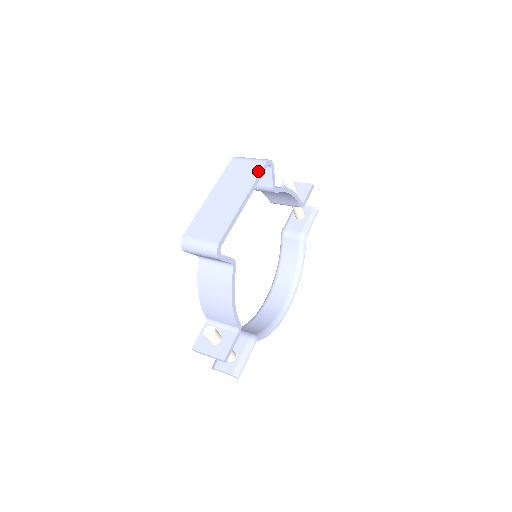
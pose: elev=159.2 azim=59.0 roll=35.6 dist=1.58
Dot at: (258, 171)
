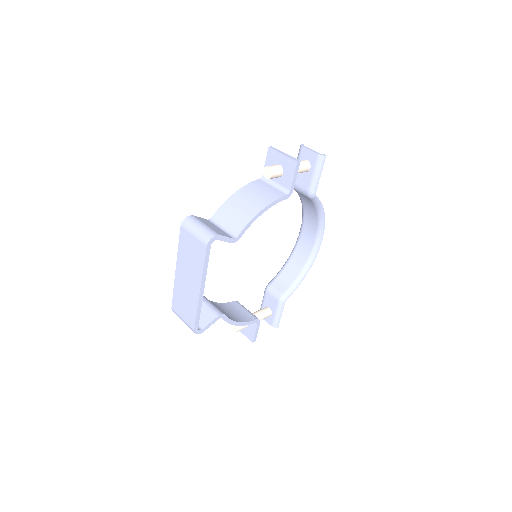
Dot at: (202, 257)
